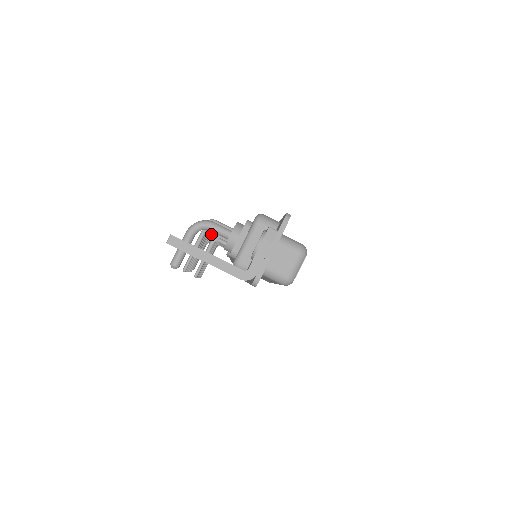
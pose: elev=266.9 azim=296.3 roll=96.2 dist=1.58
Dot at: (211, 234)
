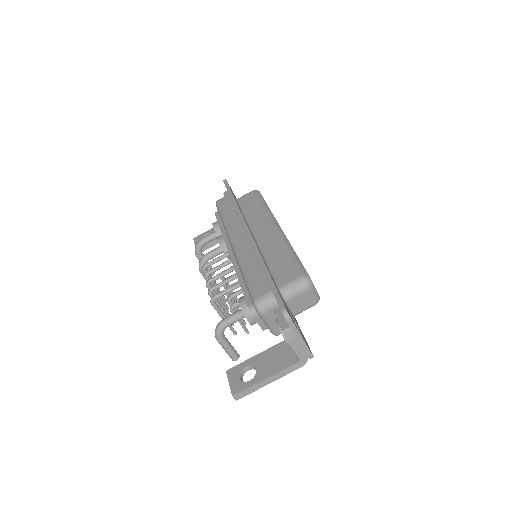
Dot at: (203, 262)
